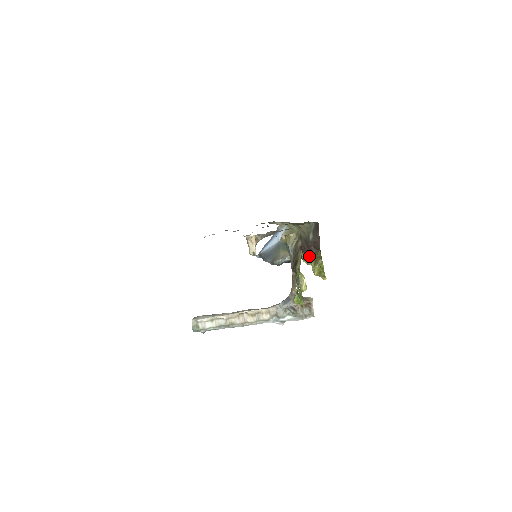
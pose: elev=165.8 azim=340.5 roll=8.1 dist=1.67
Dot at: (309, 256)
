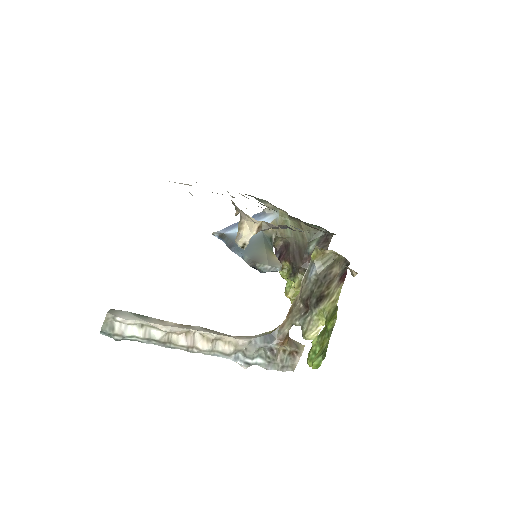
Dot at: (295, 270)
